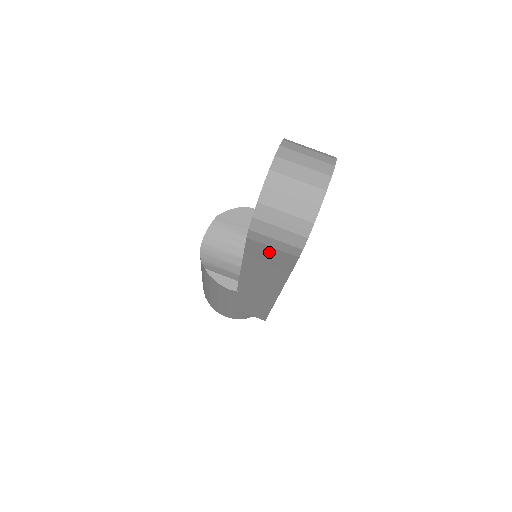
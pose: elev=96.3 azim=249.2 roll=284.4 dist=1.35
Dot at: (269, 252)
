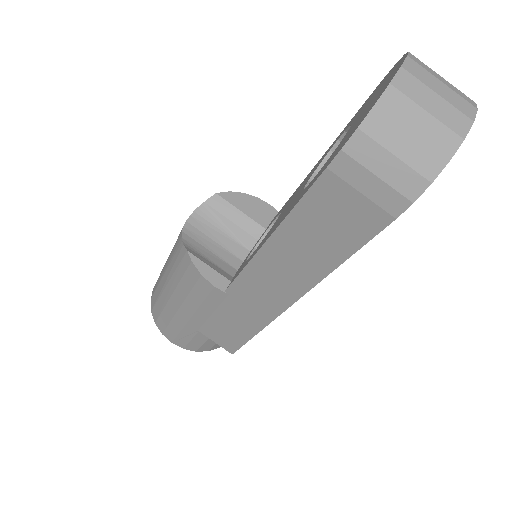
Dot at: (346, 205)
